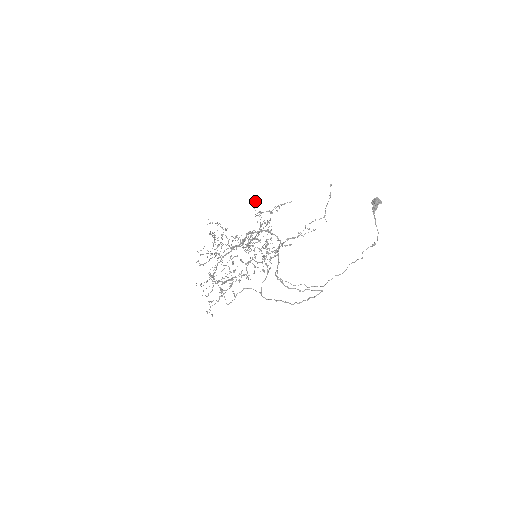
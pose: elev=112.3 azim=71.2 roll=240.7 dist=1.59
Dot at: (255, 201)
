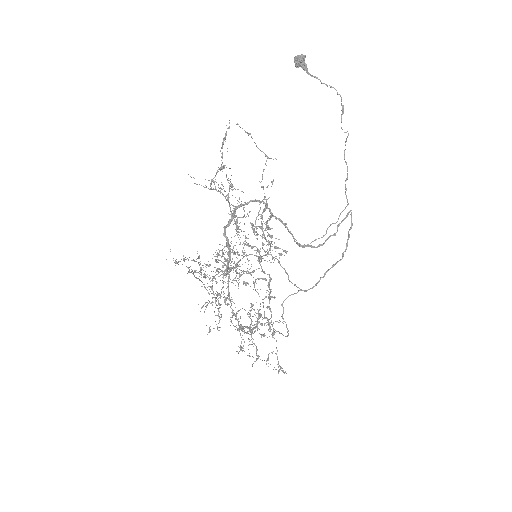
Dot at: occluded
